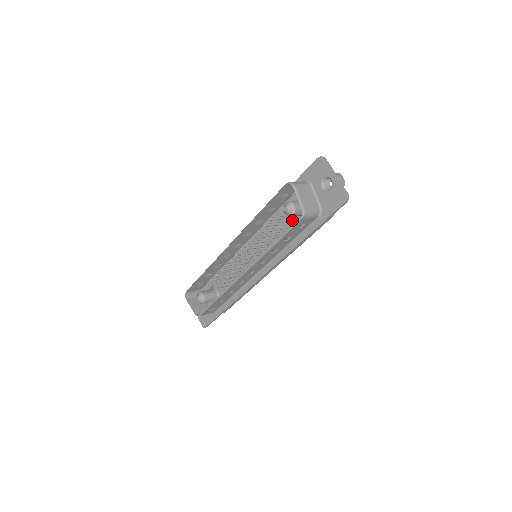
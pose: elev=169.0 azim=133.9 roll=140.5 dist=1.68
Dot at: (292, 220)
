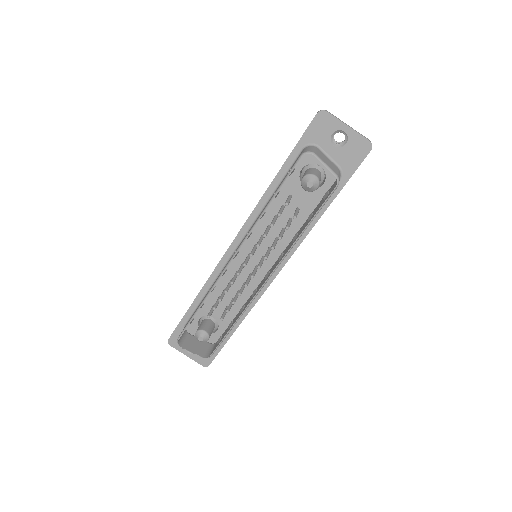
Dot at: (301, 196)
